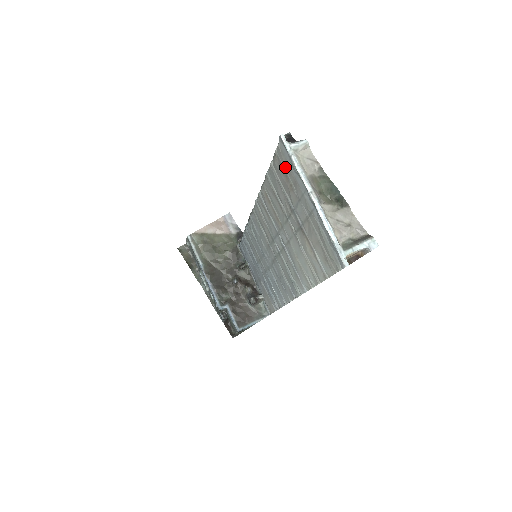
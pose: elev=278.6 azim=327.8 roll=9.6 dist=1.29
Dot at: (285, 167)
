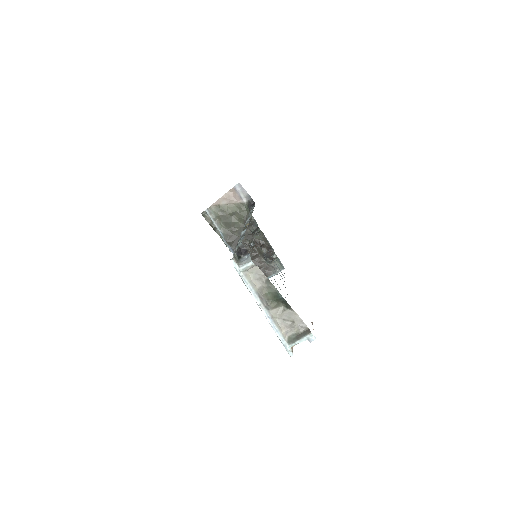
Dot at: occluded
